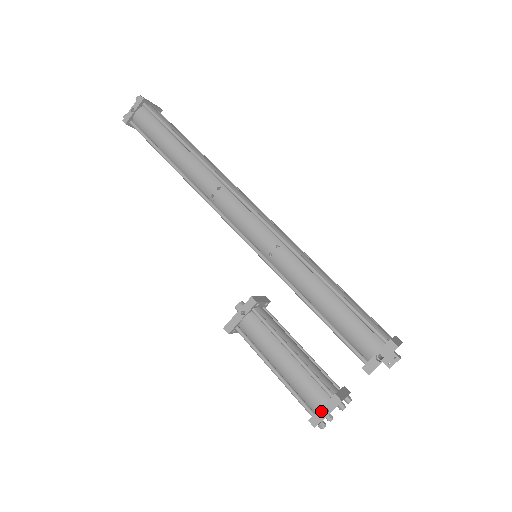
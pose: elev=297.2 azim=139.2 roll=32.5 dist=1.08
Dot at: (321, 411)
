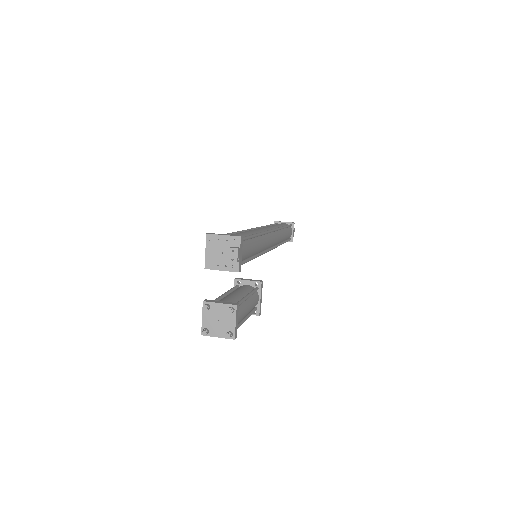
Dot at: (205, 320)
